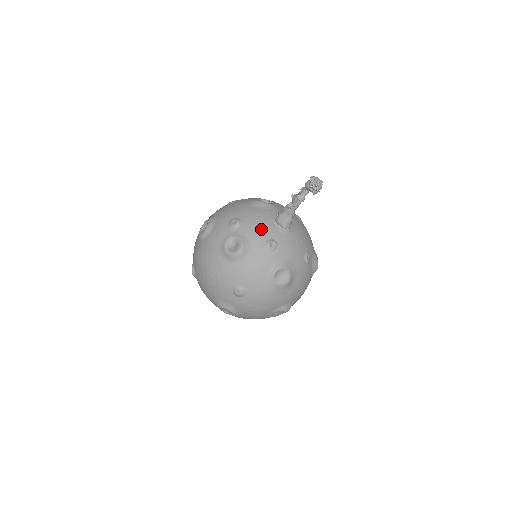
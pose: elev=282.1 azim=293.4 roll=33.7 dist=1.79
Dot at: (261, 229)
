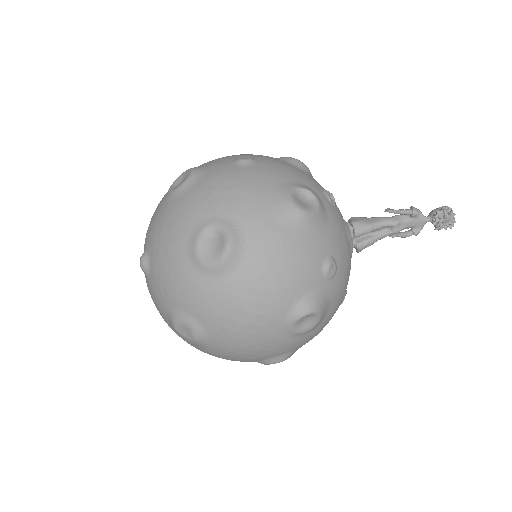
Dot at: occluded
